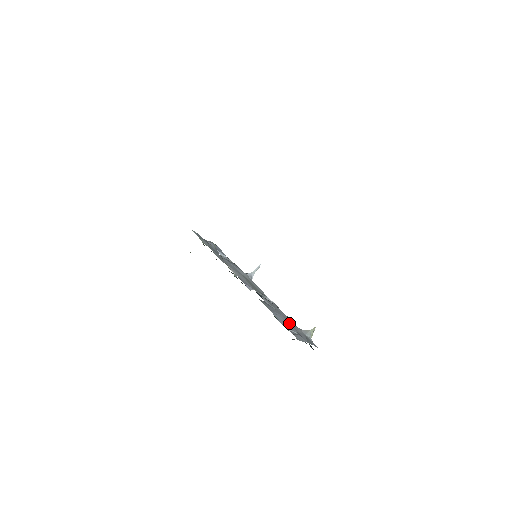
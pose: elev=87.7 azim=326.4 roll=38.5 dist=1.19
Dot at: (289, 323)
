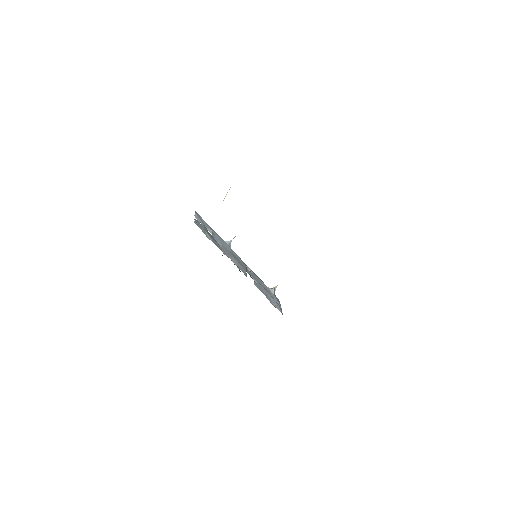
Dot at: (270, 295)
